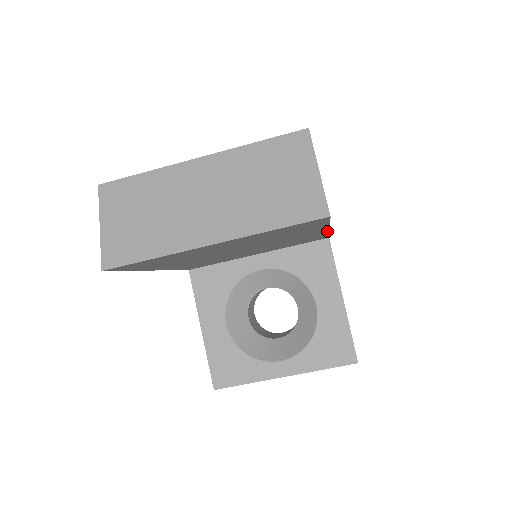
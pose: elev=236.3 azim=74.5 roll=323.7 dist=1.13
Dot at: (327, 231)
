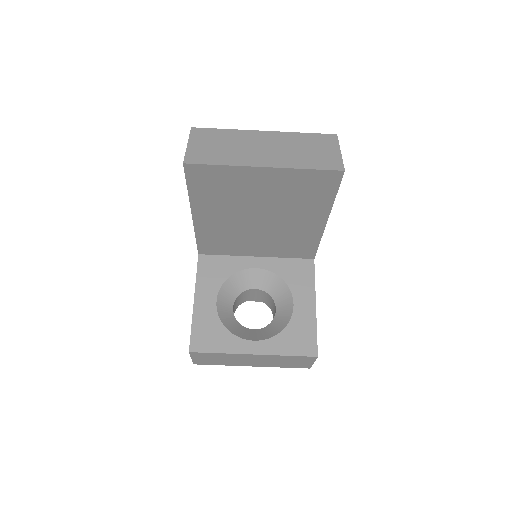
Dot at: (323, 227)
